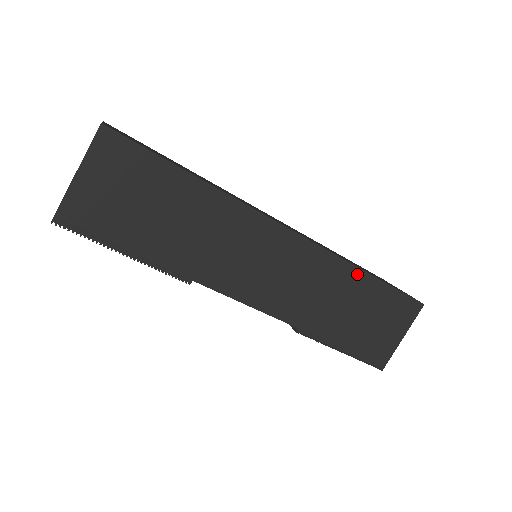
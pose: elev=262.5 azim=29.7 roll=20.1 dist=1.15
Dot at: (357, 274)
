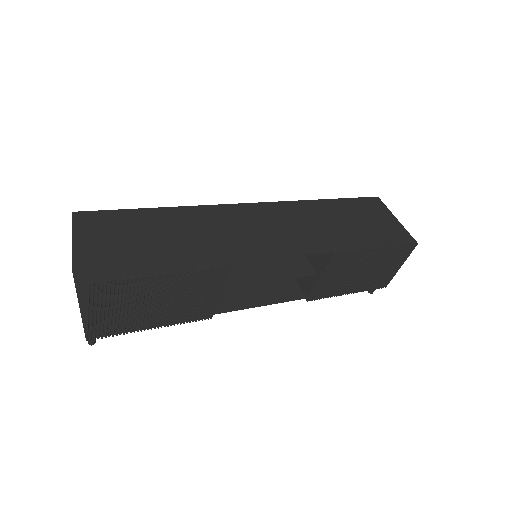
Dot at: (319, 203)
